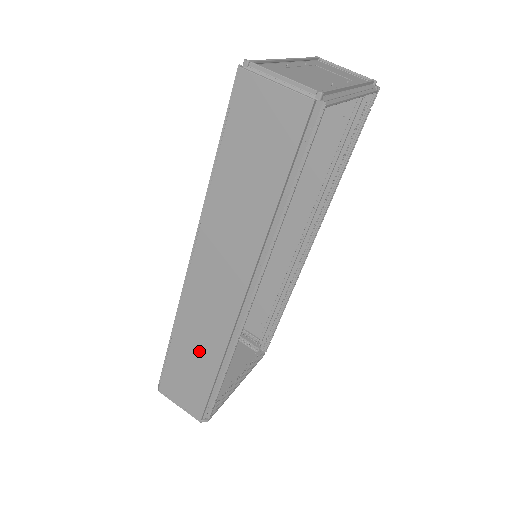
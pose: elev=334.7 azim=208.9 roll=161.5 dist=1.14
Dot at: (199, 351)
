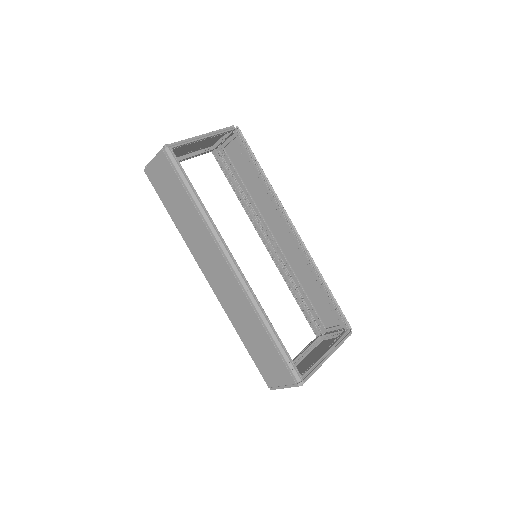
Dot at: (251, 328)
